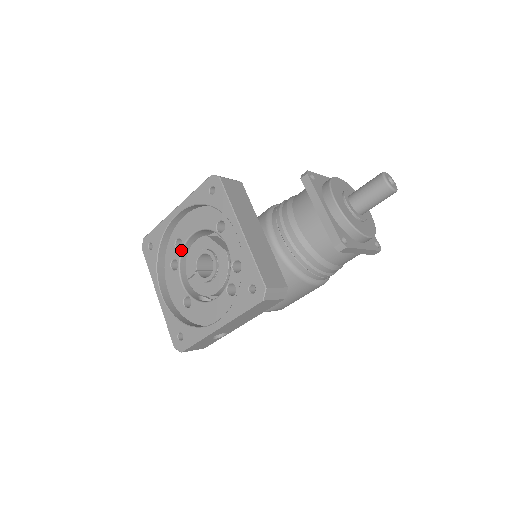
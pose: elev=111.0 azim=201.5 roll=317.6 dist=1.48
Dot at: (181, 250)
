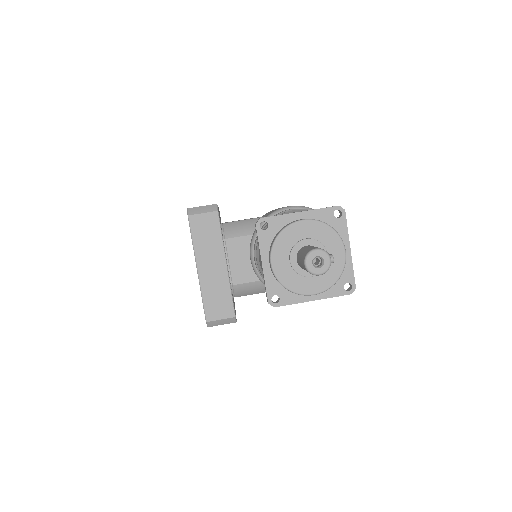
Dot at: occluded
